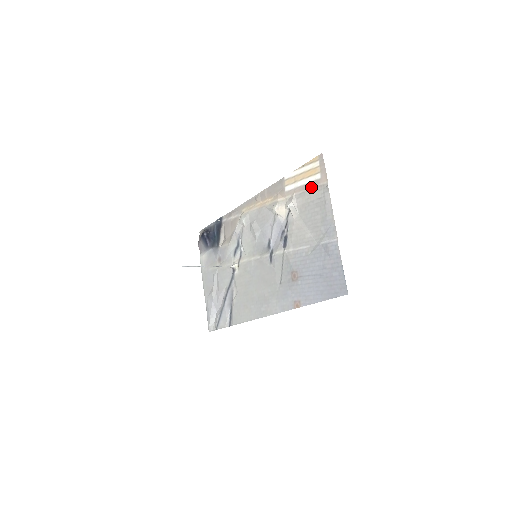
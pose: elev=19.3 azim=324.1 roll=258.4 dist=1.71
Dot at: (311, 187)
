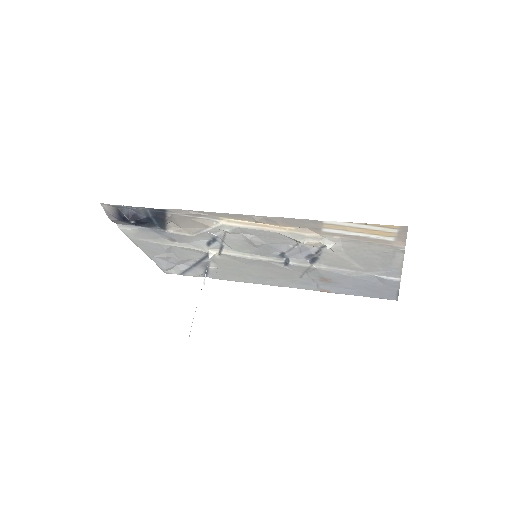
Dot at: (374, 242)
